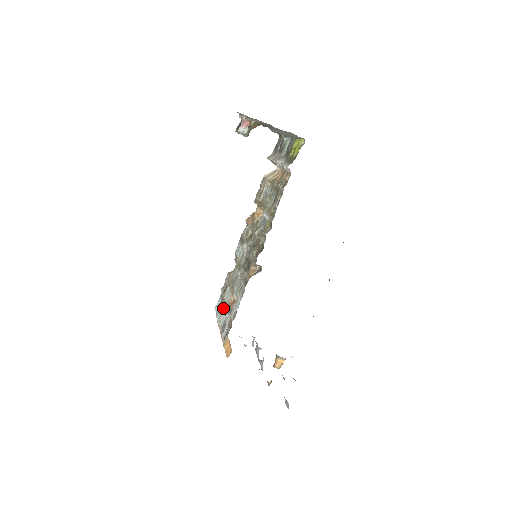
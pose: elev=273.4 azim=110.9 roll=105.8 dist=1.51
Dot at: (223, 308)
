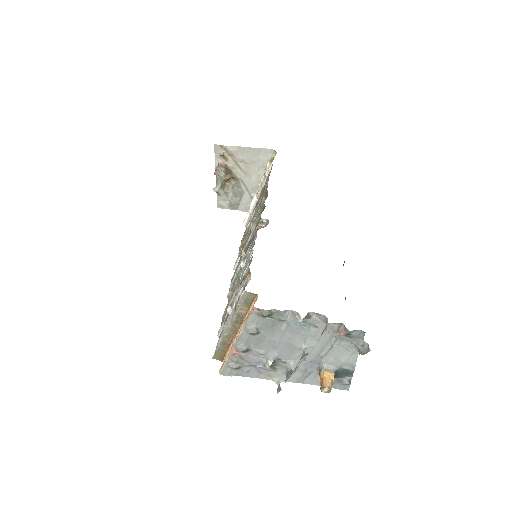
Dot at: (229, 305)
